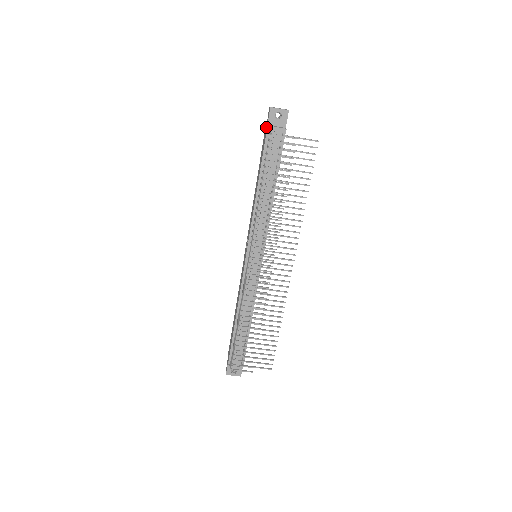
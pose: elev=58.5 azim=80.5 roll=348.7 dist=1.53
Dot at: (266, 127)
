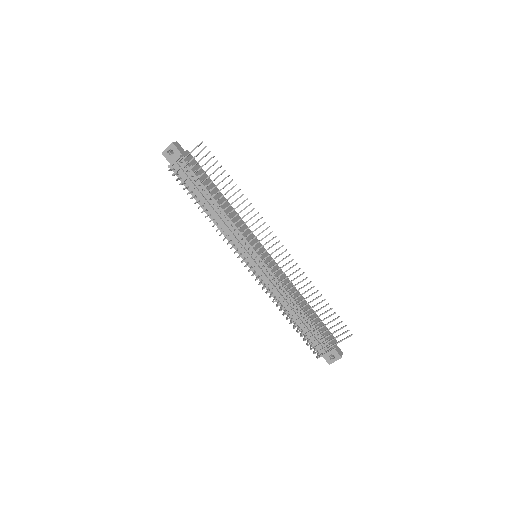
Dot at: occluded
